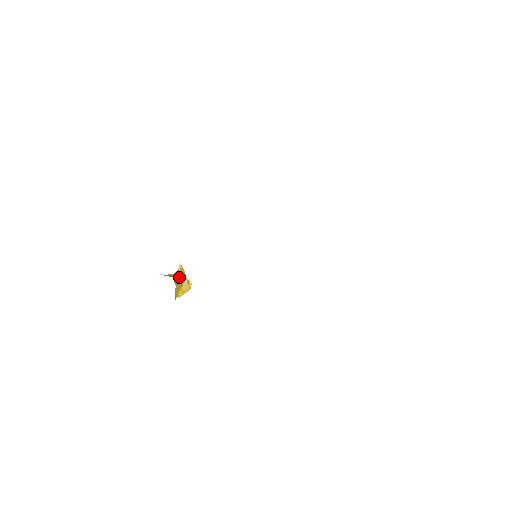
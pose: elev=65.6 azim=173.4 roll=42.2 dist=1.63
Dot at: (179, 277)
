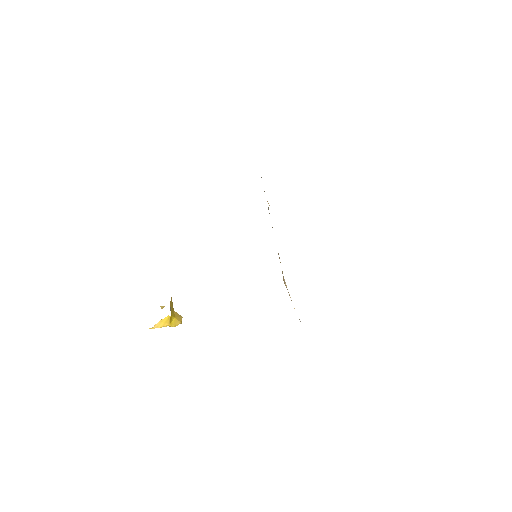
Dot at: occluded
